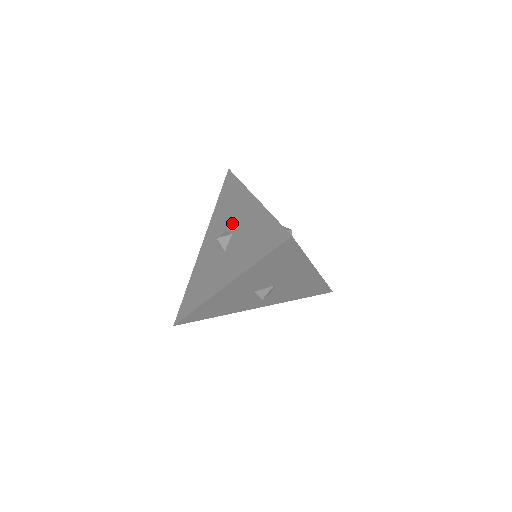
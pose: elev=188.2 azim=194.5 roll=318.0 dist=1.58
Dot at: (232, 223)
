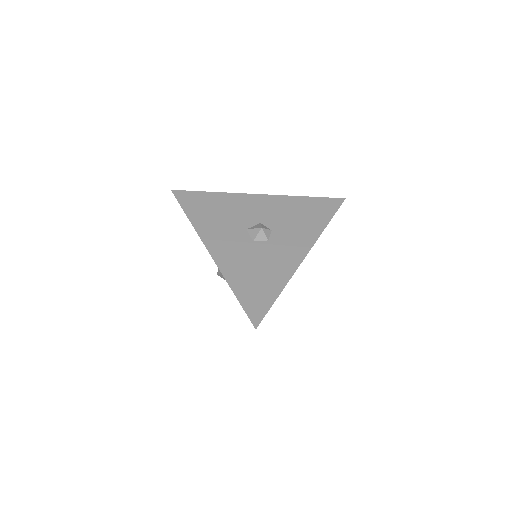
Dot at: occluded
